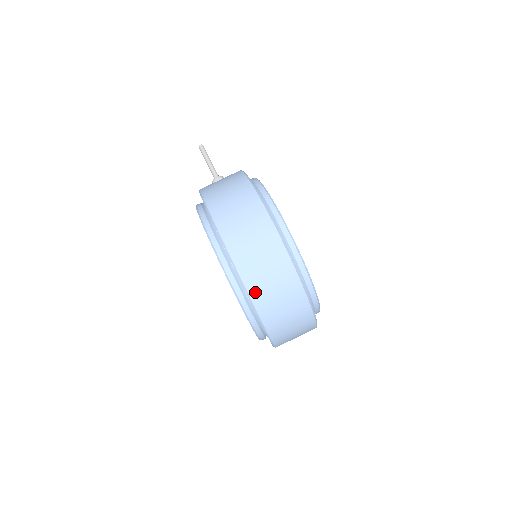
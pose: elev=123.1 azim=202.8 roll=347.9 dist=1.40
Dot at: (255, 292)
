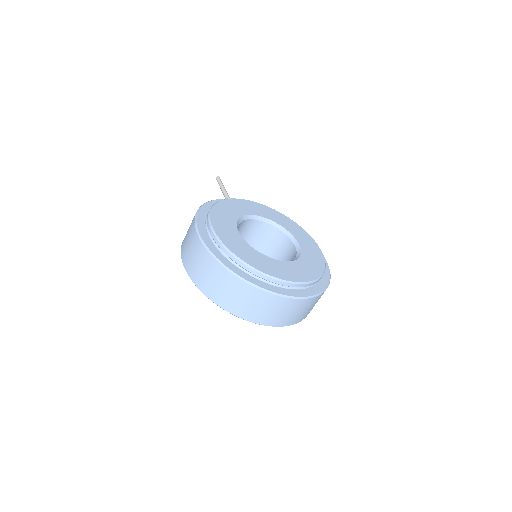
Dot at: (221, 302)
